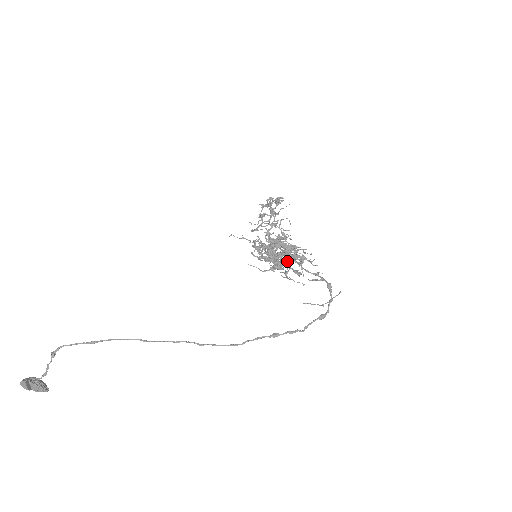
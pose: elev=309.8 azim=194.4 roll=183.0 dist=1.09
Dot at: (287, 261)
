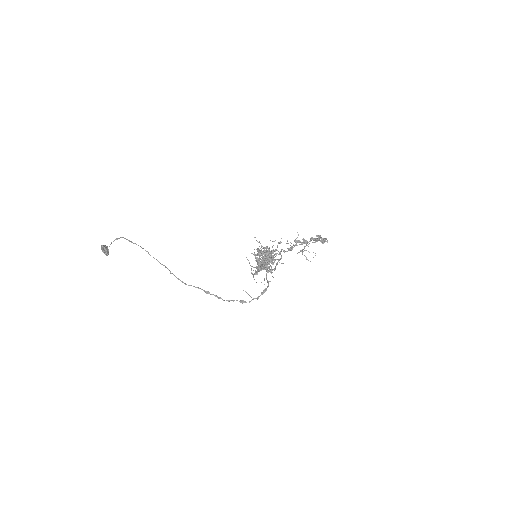
Dot at: (258, 264)
